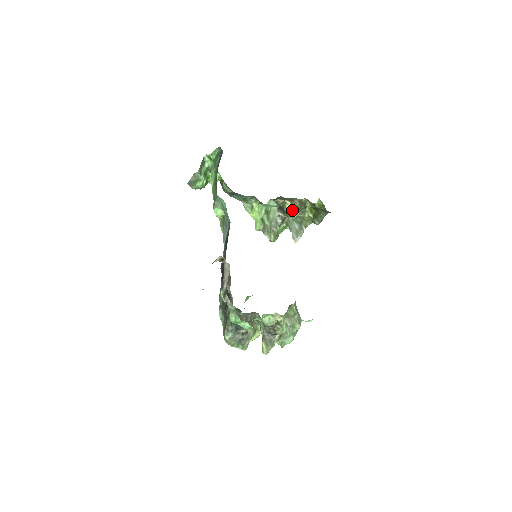
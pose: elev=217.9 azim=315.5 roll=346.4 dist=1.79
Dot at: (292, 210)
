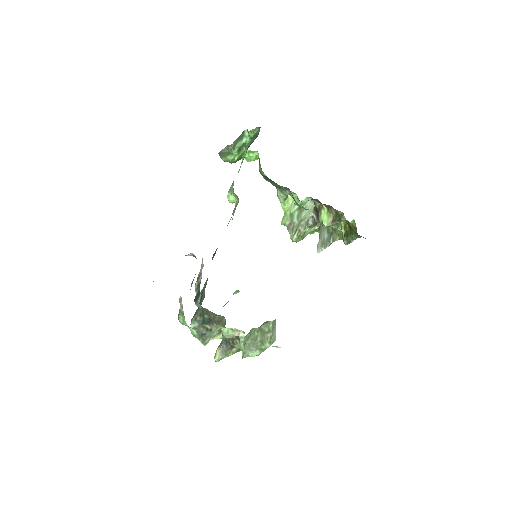
Dot at: (325, 218)
